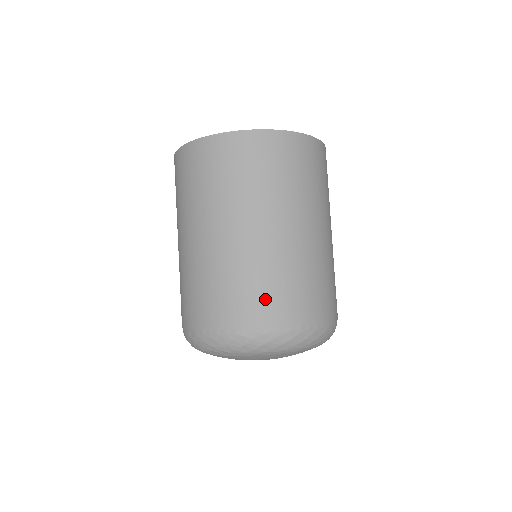
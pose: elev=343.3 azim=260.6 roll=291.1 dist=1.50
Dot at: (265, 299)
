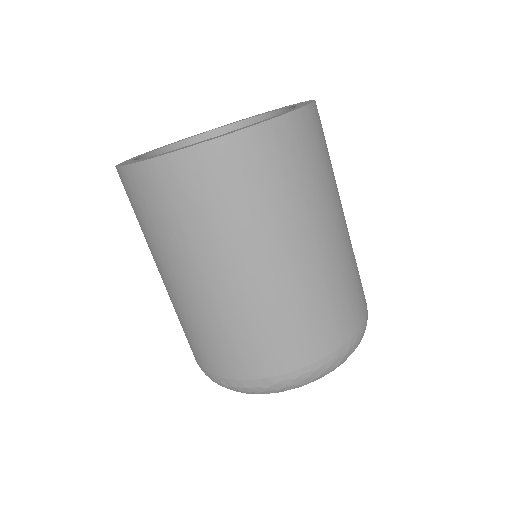
Dot at: (348, 309)
